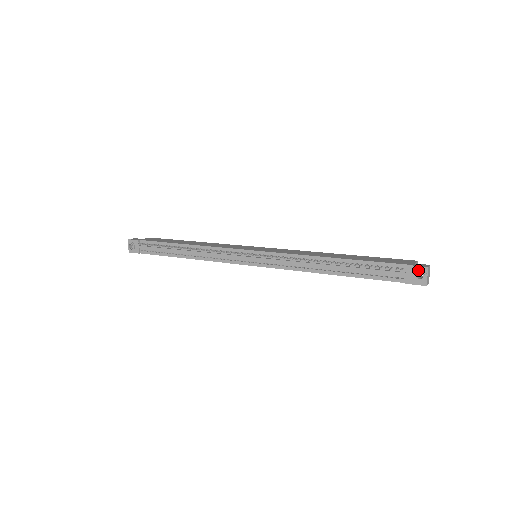
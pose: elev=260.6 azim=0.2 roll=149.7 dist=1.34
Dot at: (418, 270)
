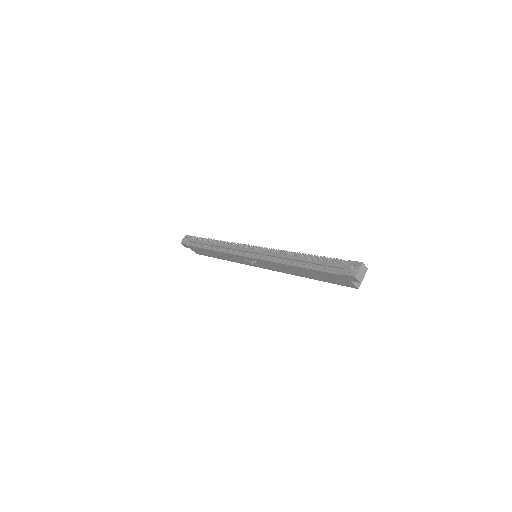
Dot at: (354, 263)
